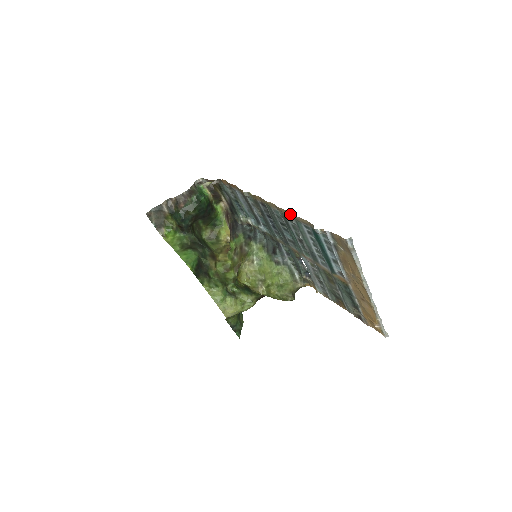
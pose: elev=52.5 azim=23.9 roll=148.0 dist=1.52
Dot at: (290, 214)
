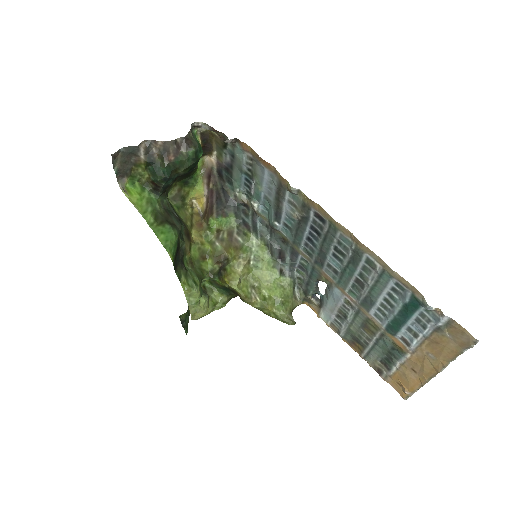
Dot at: (379, 260)
